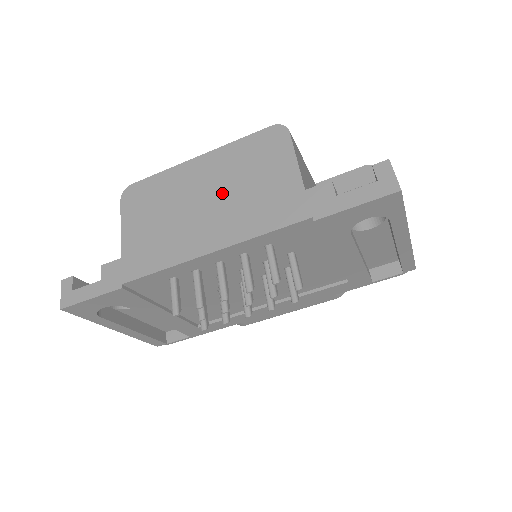
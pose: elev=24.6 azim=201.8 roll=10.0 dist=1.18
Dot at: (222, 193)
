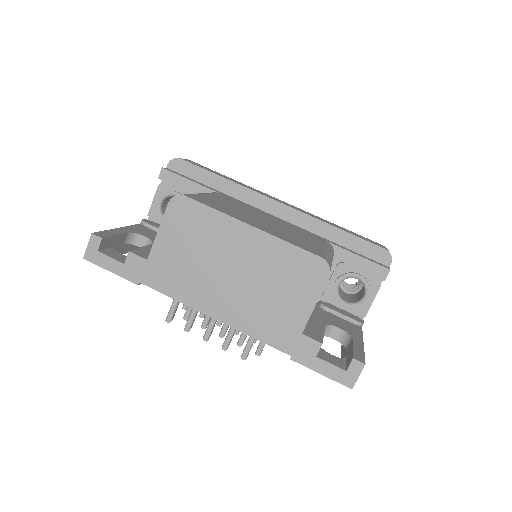
Dot at: (248, 280)
